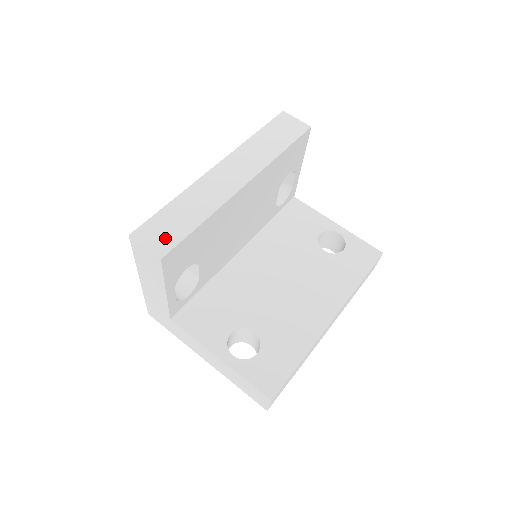
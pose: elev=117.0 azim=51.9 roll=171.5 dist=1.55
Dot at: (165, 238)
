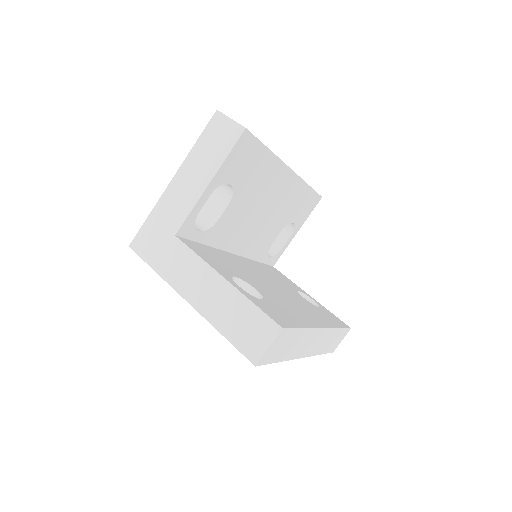
Dot at: occluded
